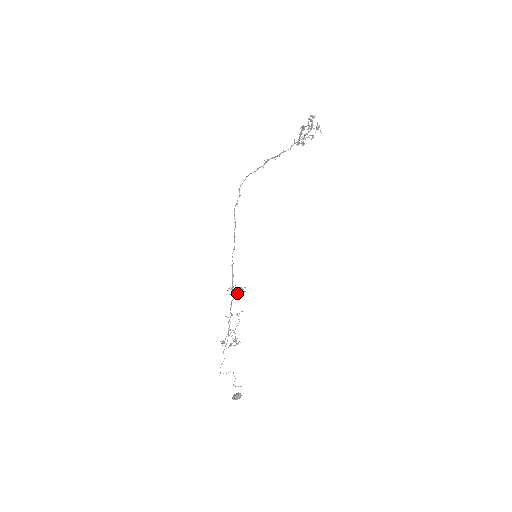
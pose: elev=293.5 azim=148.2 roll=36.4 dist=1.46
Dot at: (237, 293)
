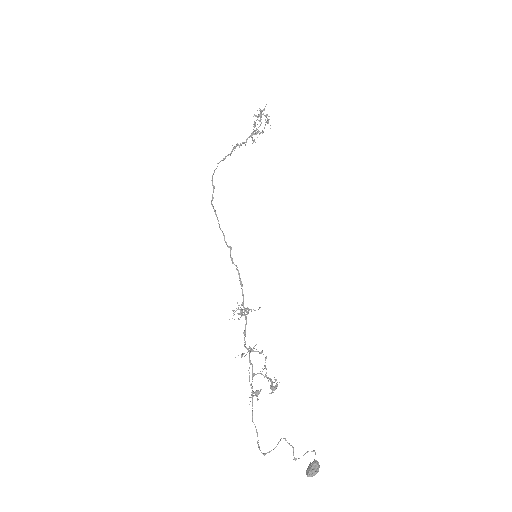
Dot at: occluded
